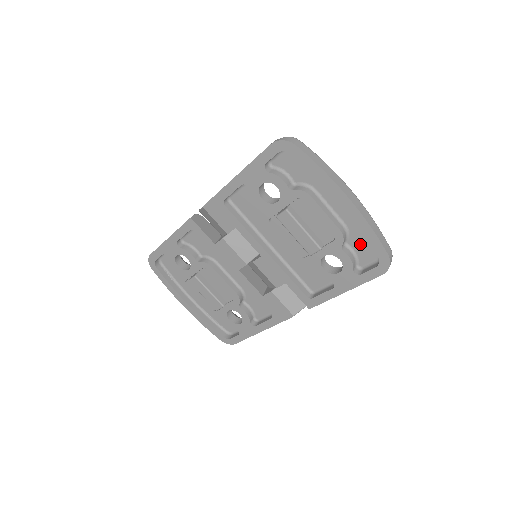
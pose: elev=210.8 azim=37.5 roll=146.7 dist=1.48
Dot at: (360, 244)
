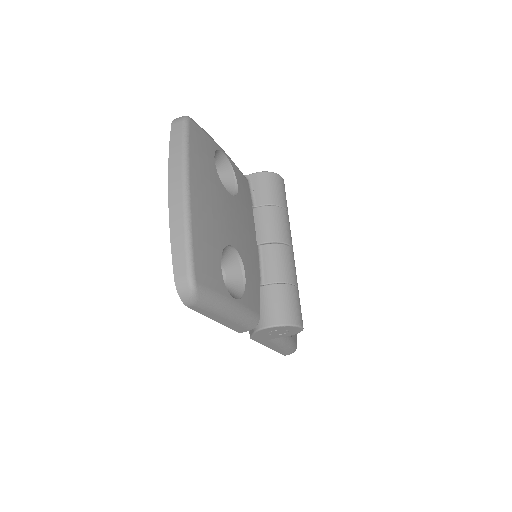
Dot at: occluded
